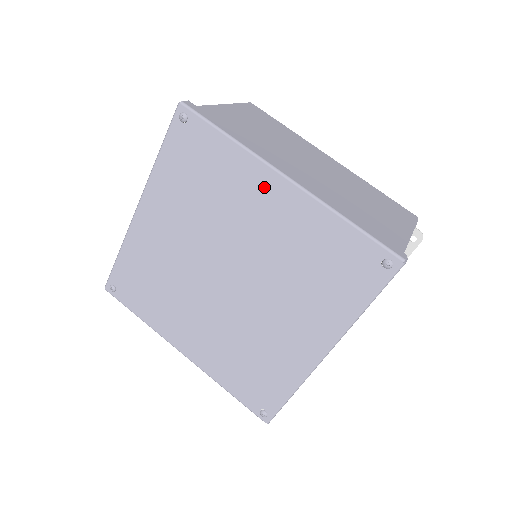
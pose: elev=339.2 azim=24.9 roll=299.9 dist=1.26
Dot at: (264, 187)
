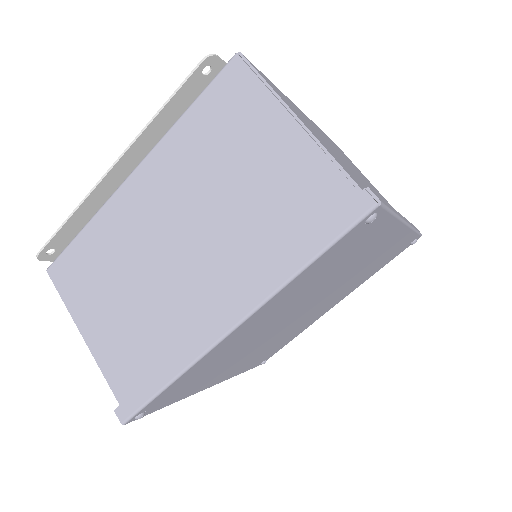
Dot at: (387, 239)
